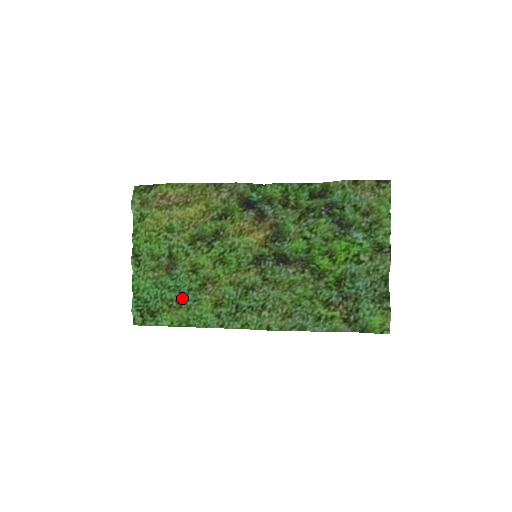
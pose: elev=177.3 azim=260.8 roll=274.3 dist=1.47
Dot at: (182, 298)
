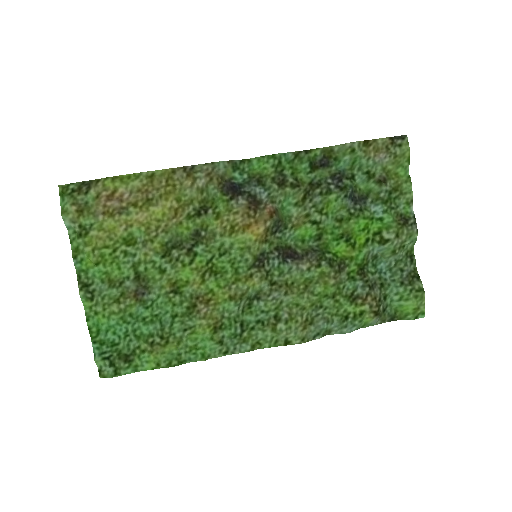
Dot at: (166, 329)
